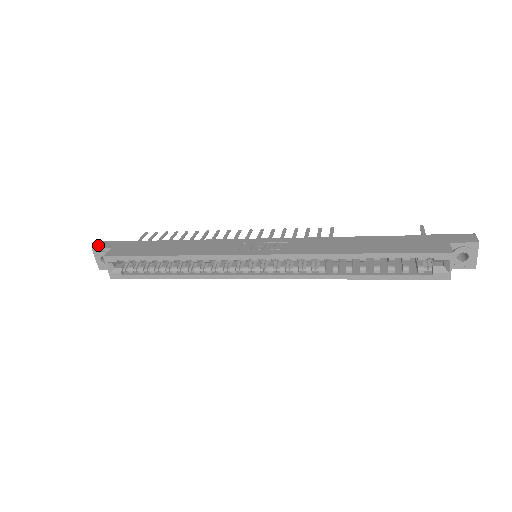
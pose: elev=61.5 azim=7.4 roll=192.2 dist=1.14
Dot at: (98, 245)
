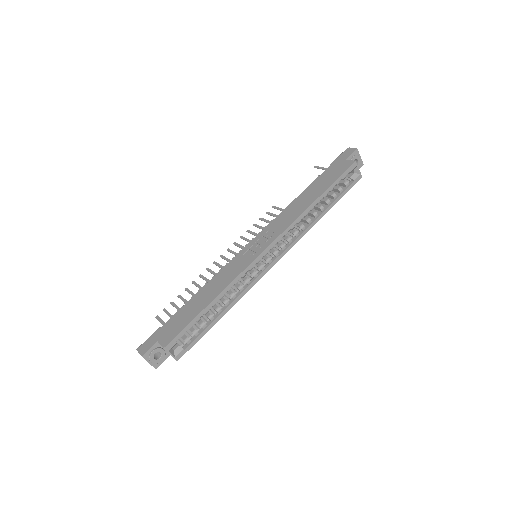
Dot at: (142, 351)
